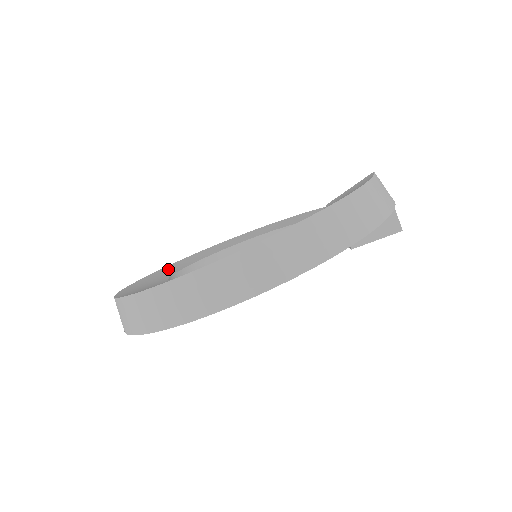
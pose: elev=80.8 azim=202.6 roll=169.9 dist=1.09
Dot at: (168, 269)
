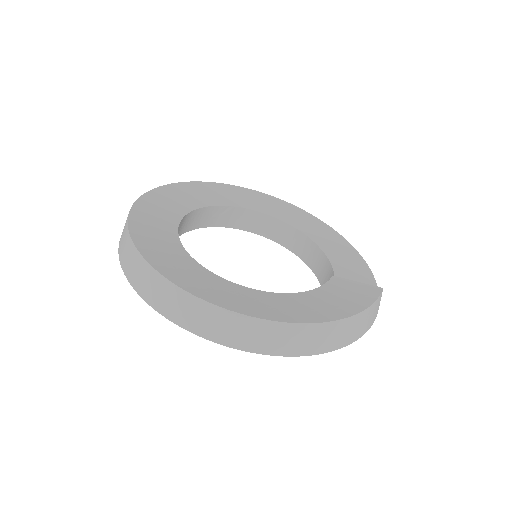
Dot at: (190, 192)
